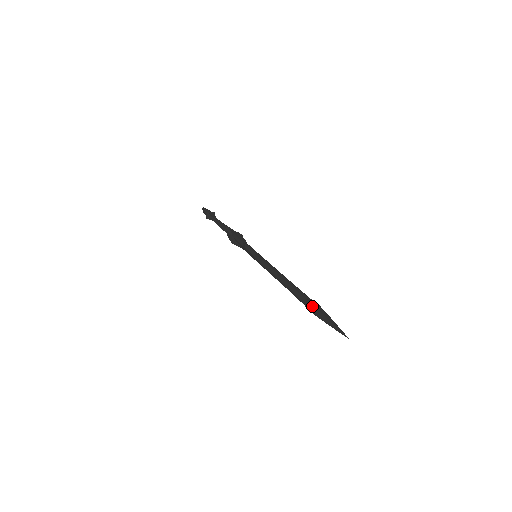
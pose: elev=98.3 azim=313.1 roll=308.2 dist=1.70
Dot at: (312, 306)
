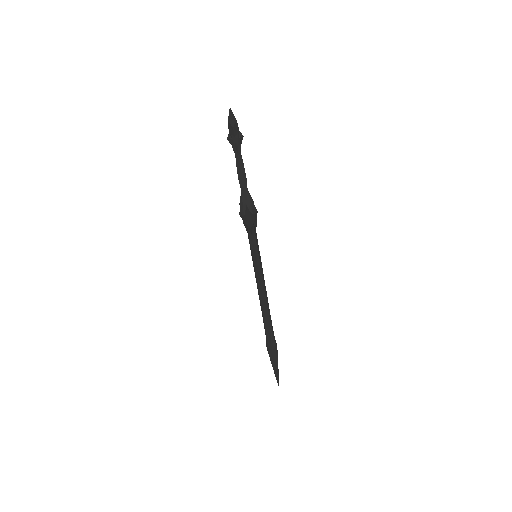
Dot at: (272, 354)
